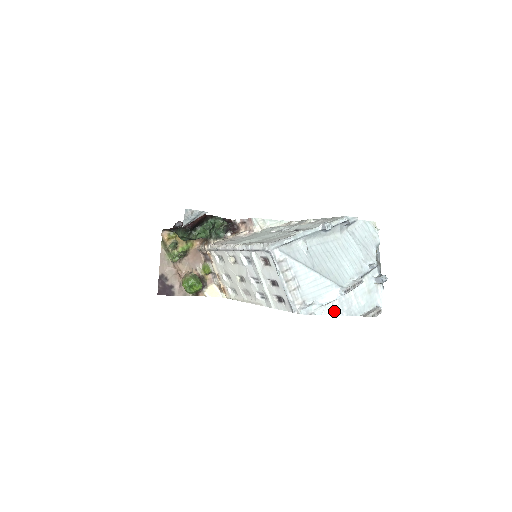
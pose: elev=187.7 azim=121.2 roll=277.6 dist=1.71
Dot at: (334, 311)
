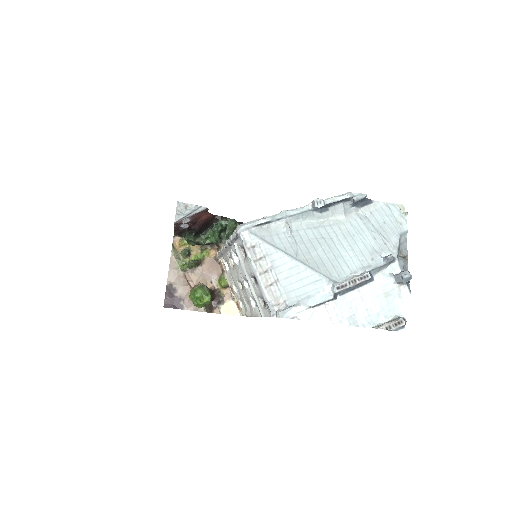
Dot at: (328, 317)
